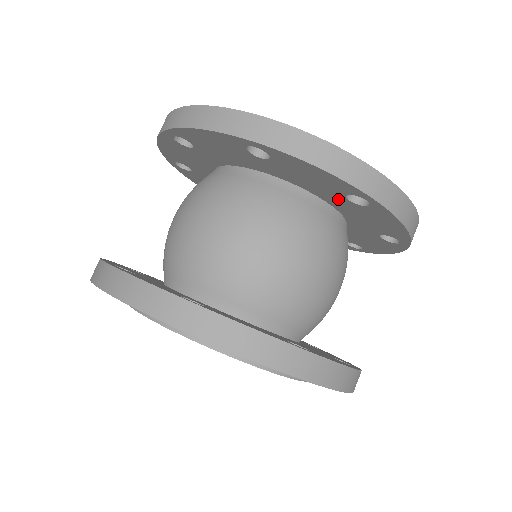
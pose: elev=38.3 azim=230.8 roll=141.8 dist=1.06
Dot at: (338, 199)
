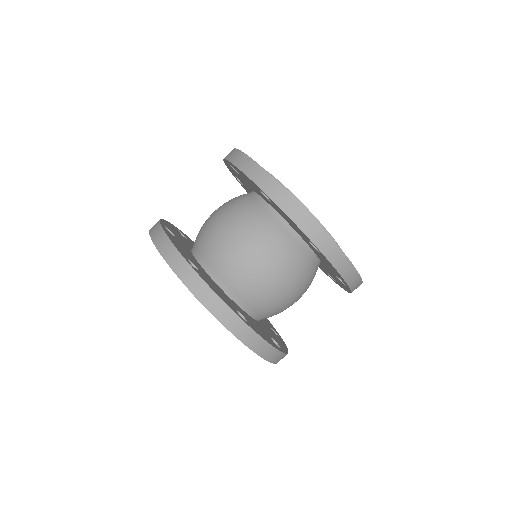
Dot at: (307, 241)
